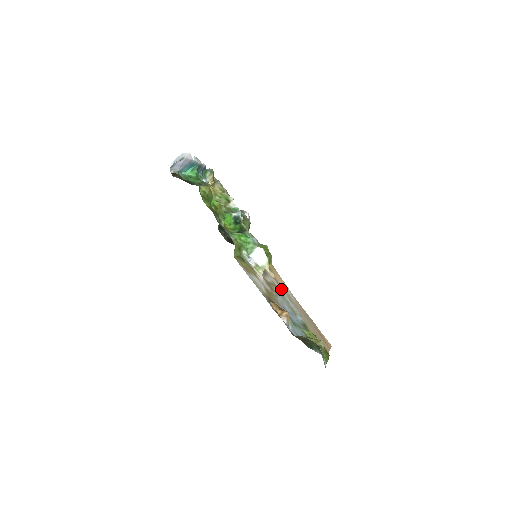
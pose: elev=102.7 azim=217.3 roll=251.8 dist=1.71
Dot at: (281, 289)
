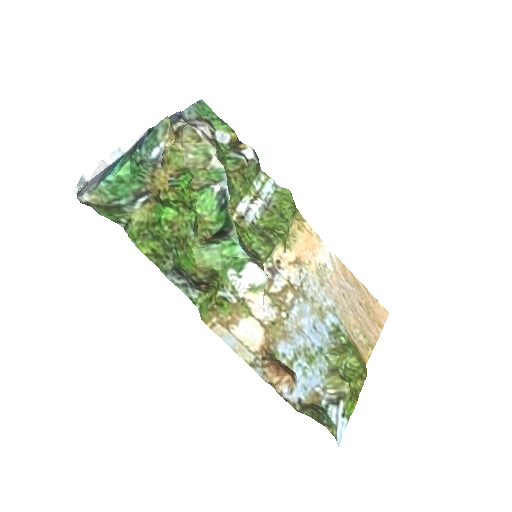
Dot at: (304, 278)
